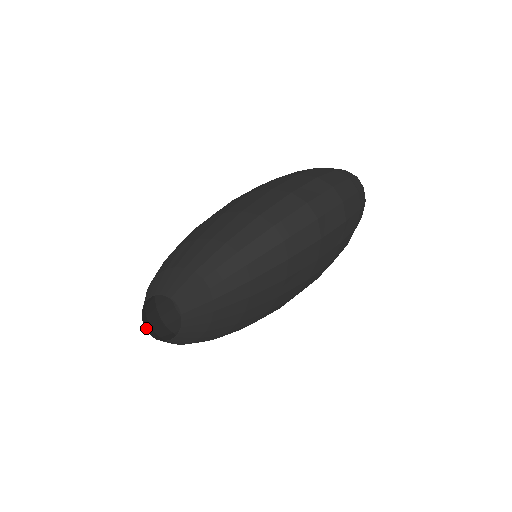
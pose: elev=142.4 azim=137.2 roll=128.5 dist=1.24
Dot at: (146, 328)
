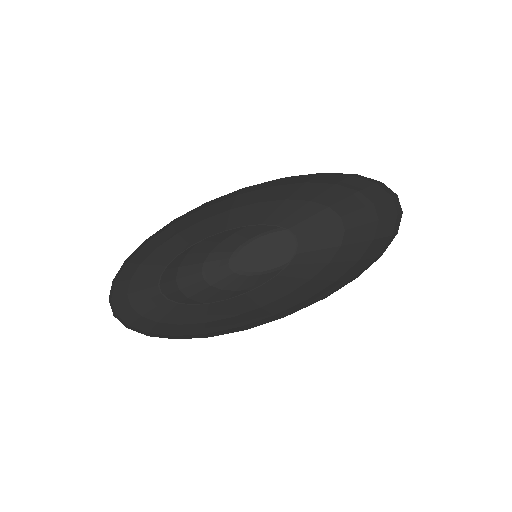
Dot at: (152, 288)
